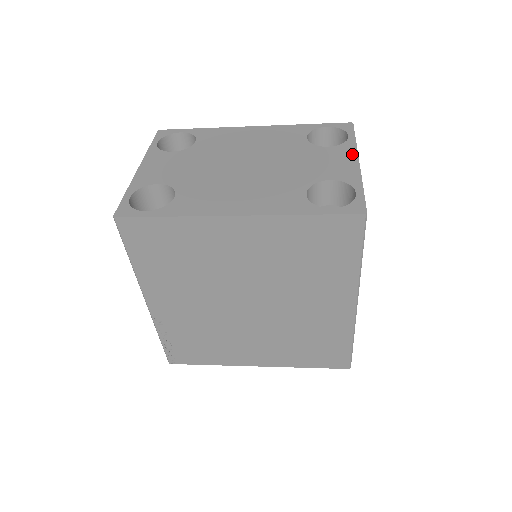
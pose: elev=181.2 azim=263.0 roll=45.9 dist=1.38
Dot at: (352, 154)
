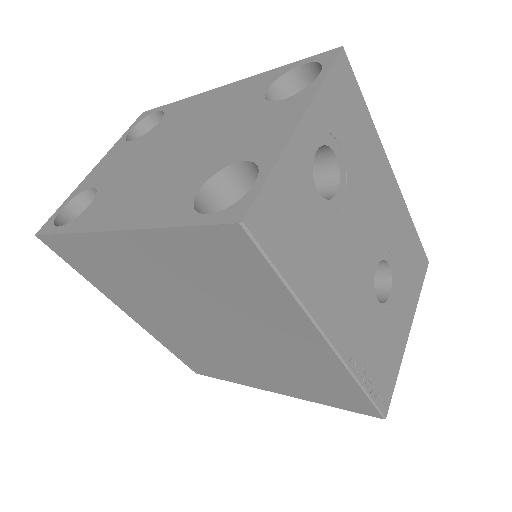
Dot at: (300, 107)
